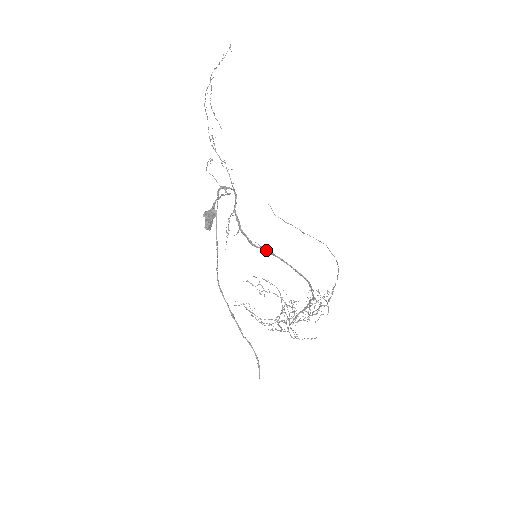
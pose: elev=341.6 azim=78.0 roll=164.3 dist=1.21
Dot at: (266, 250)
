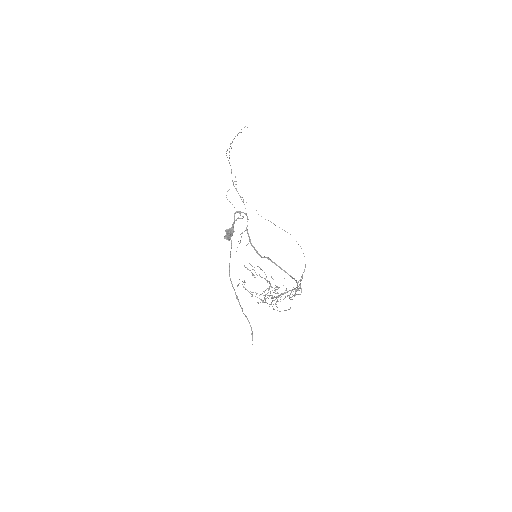
Dot at: (268, 259)
